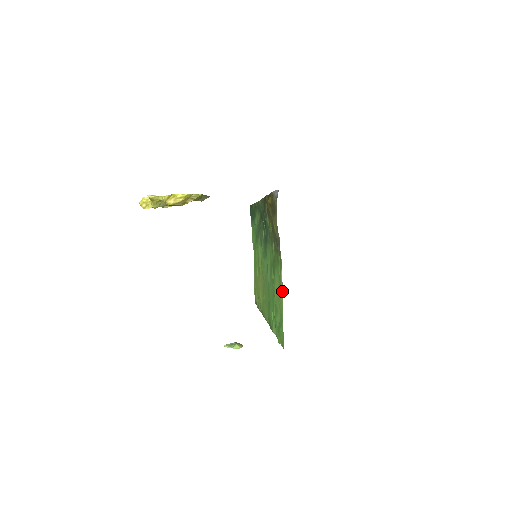
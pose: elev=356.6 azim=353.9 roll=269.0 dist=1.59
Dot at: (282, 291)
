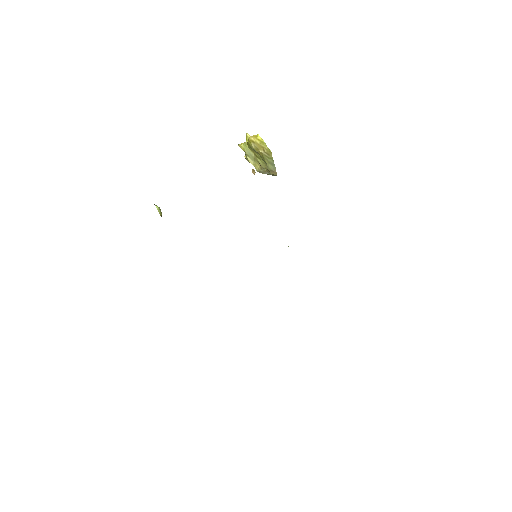
Dot at: occluded
